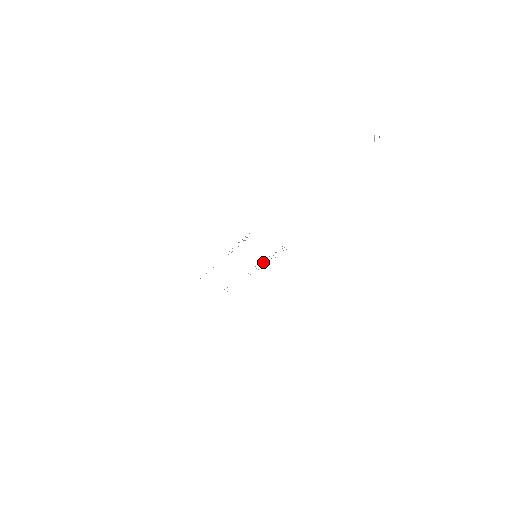
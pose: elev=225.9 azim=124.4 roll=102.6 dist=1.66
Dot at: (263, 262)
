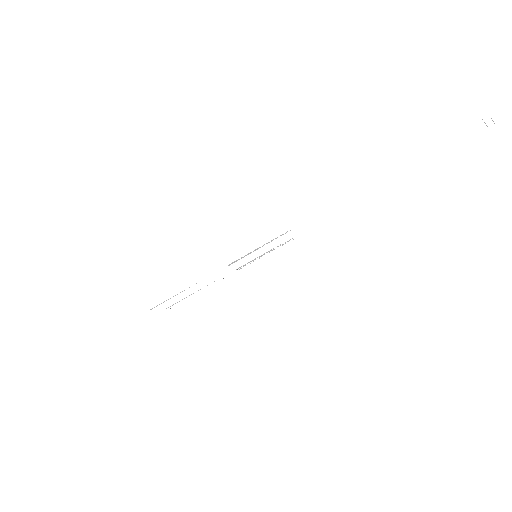
Dot at: (253, 260)
